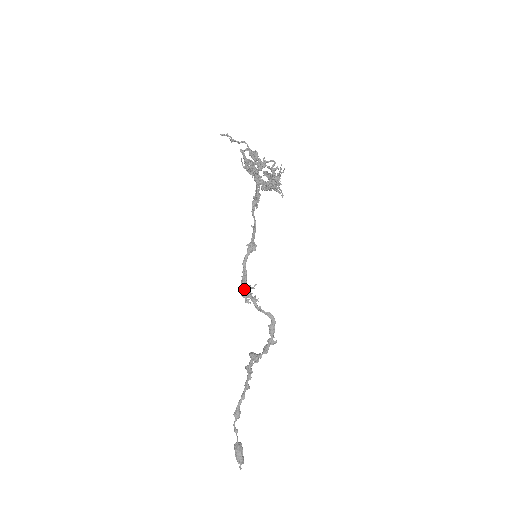
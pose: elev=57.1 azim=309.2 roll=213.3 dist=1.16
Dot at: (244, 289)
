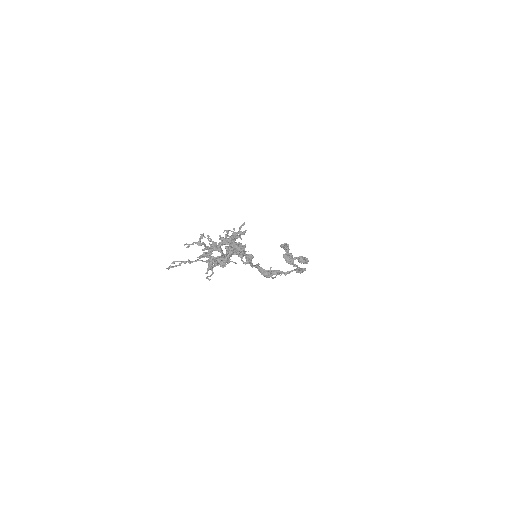
Dot at: (266, 275)
